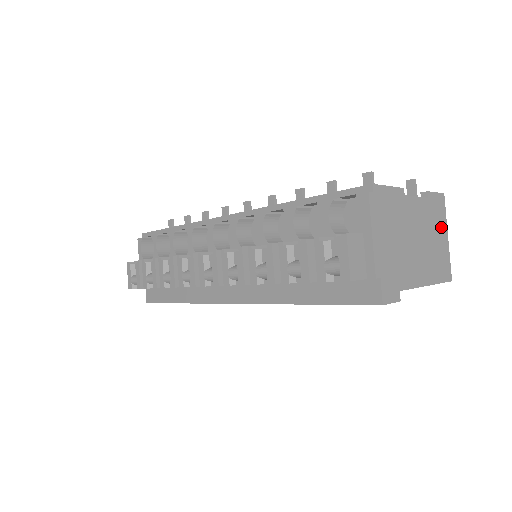
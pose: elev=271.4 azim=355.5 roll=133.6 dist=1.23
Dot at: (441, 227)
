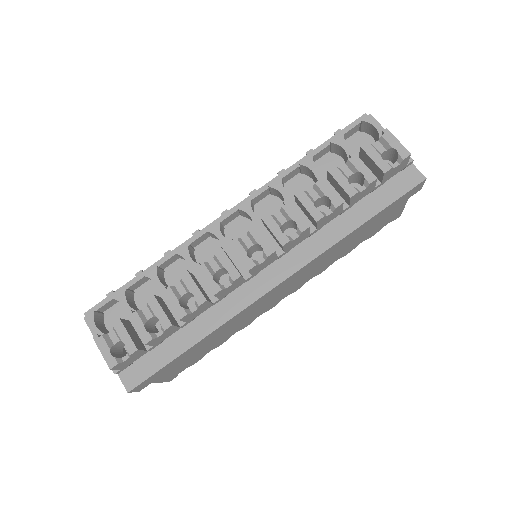
Dot at: occluded
